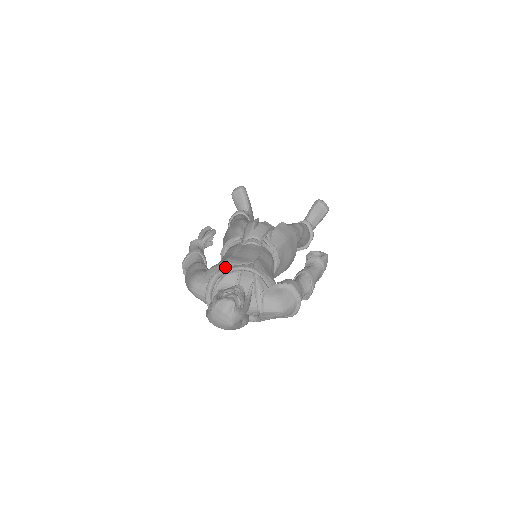
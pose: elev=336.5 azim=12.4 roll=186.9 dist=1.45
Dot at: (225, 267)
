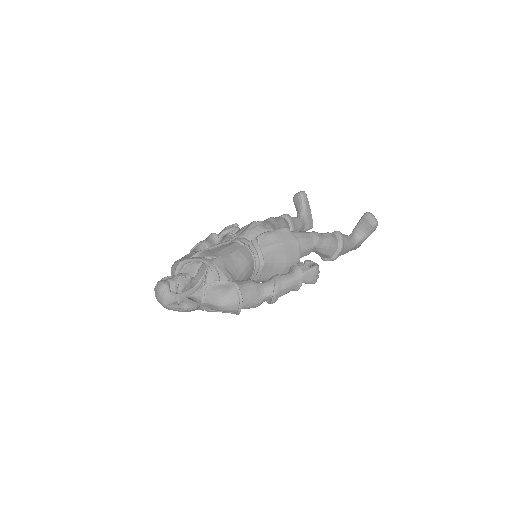
Dot at: (191, 257)
